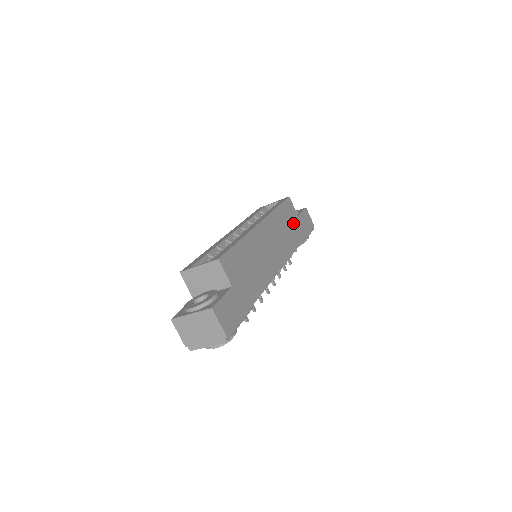
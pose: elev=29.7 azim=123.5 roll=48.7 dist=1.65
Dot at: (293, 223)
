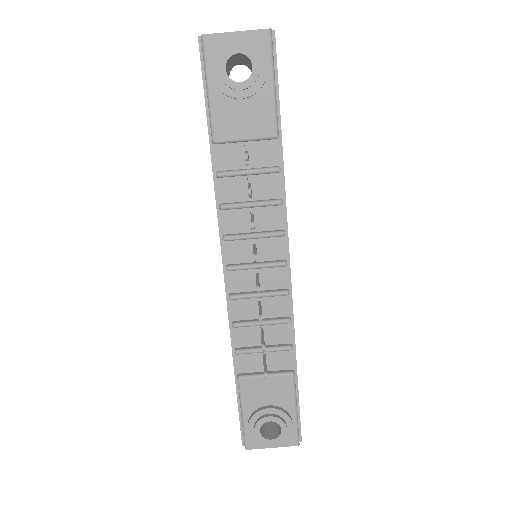
Dot at: occluded
